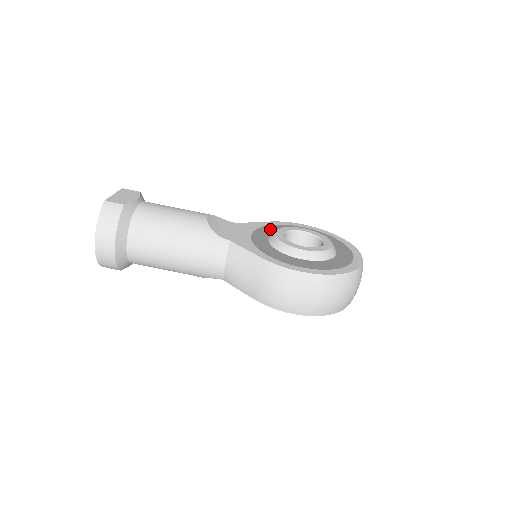
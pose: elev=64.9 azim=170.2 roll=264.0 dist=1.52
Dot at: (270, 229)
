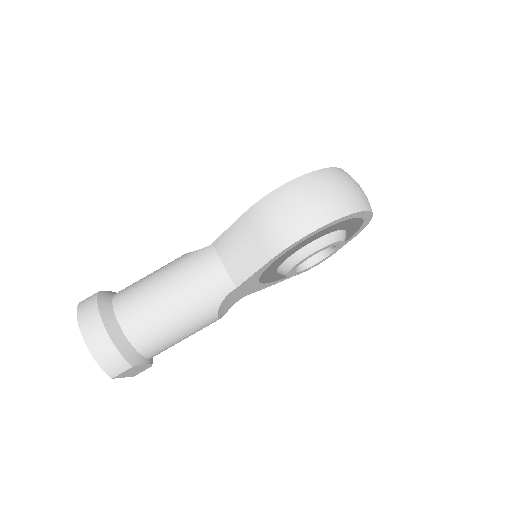
Dot at: occluded
